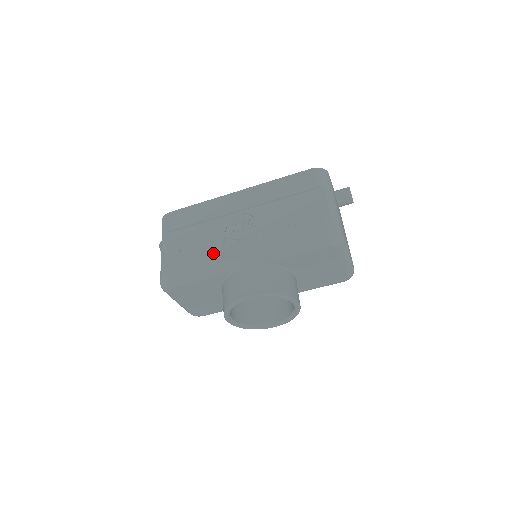
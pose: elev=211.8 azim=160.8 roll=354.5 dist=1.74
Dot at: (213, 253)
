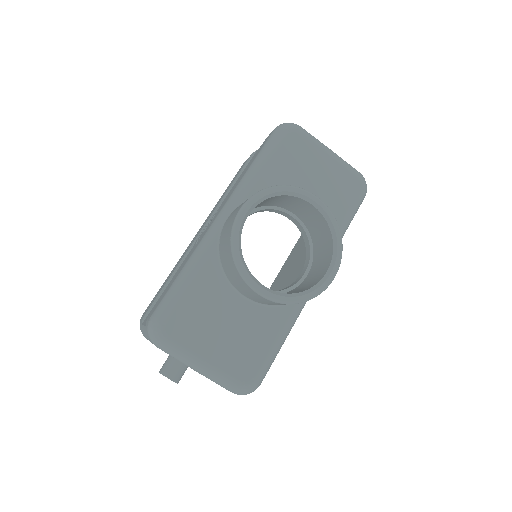
Dot at: (189, 255)
